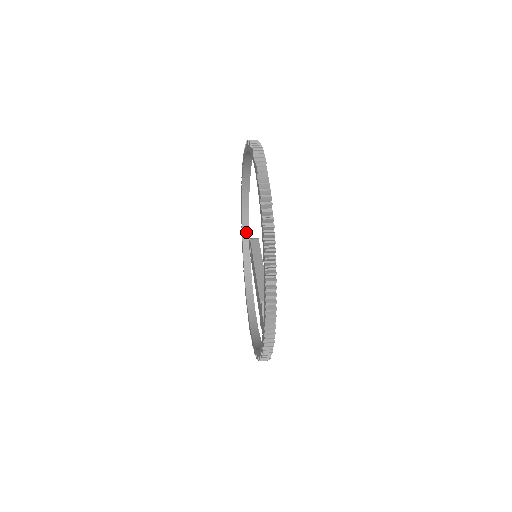
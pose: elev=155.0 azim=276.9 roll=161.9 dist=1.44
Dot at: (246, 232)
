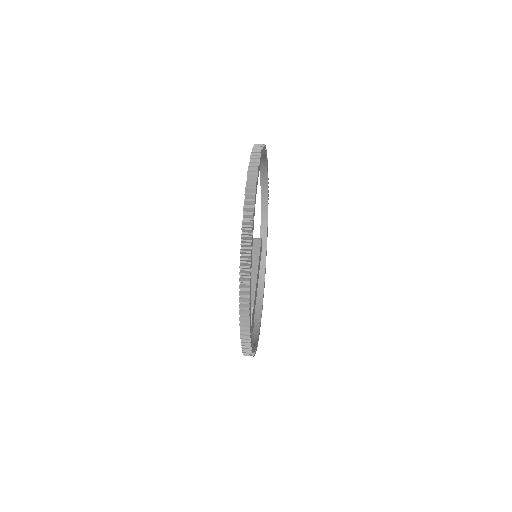
Dot at: (264, 223)
